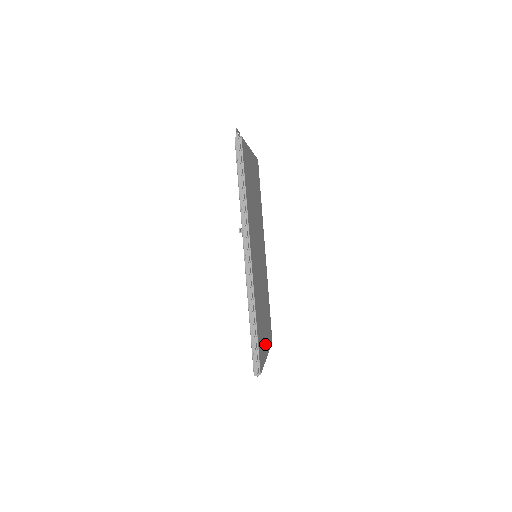
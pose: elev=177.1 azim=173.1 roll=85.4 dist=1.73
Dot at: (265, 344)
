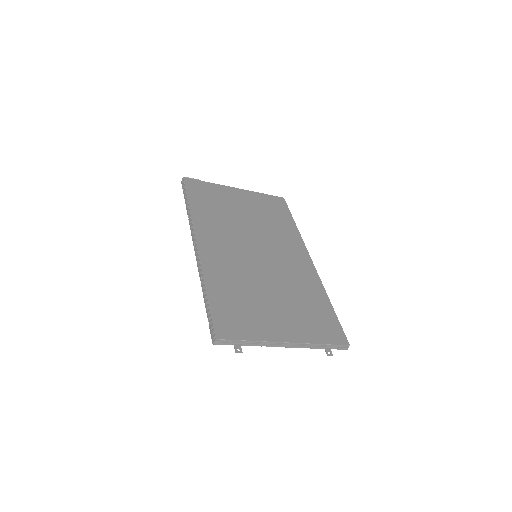
Dot at: (274, 328)
